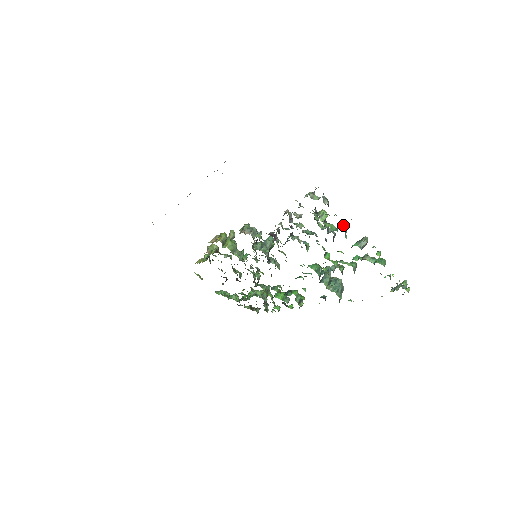
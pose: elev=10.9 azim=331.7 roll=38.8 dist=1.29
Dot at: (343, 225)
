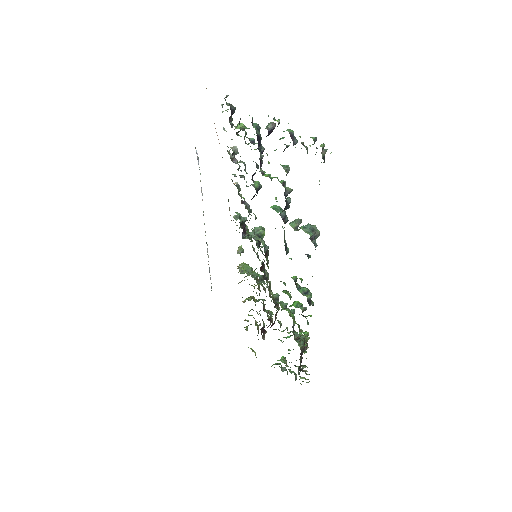
Dot at: (254, 124)
